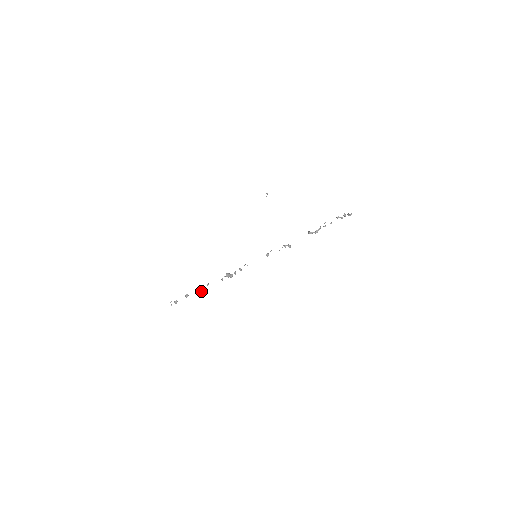
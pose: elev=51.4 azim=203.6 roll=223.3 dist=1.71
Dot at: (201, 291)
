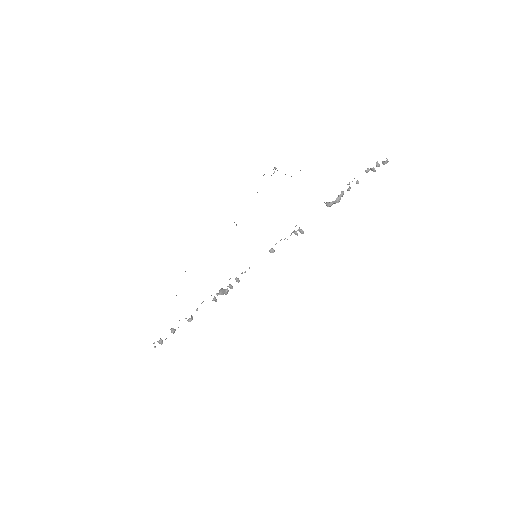
Dot at: (189, 321)
